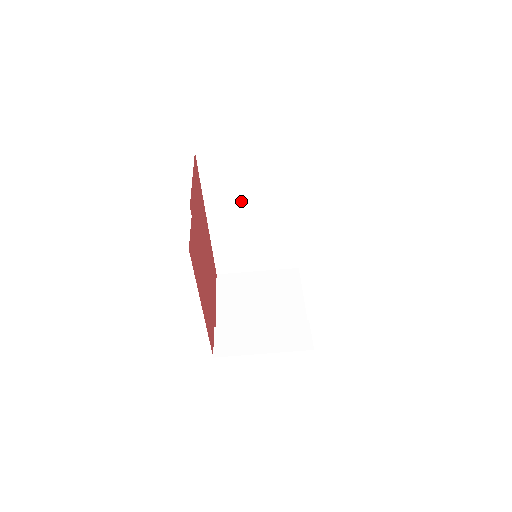
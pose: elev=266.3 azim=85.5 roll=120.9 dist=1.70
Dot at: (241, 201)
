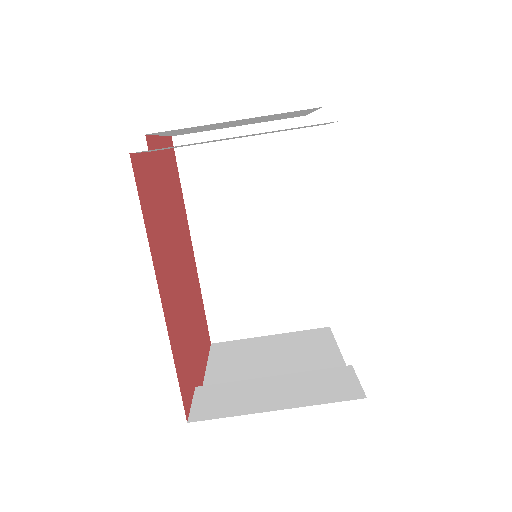
Dot at: (237, 211)
